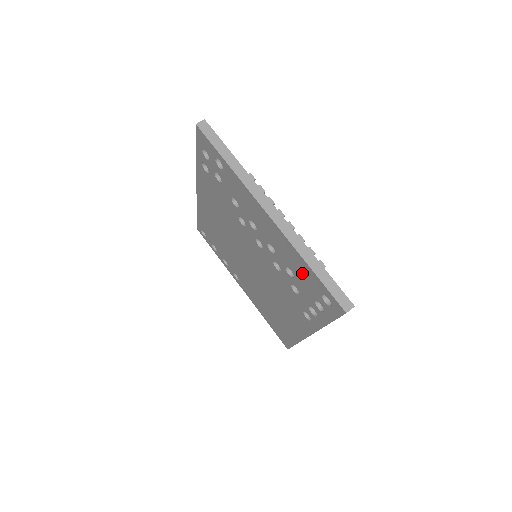
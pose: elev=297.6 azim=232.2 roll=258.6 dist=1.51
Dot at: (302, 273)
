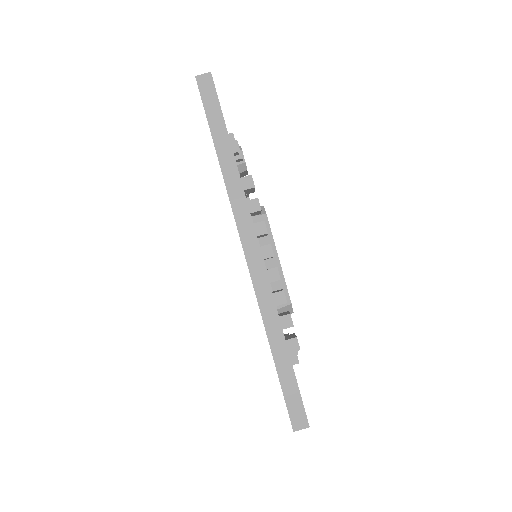
Dot at: occluded
